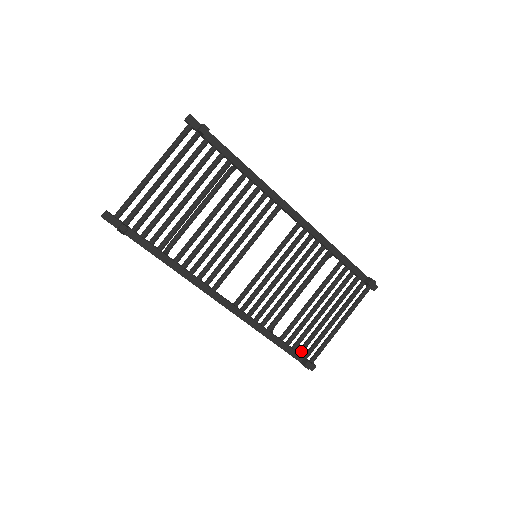
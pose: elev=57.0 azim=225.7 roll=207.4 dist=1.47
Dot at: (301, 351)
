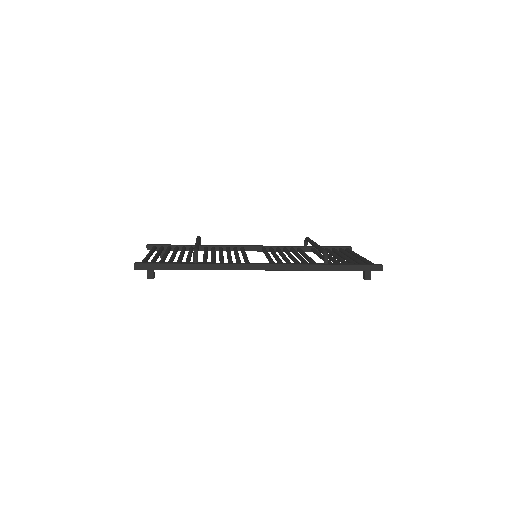
Dot at: occluded
